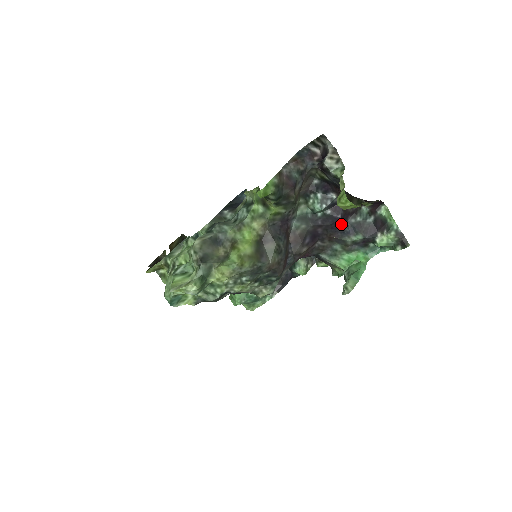
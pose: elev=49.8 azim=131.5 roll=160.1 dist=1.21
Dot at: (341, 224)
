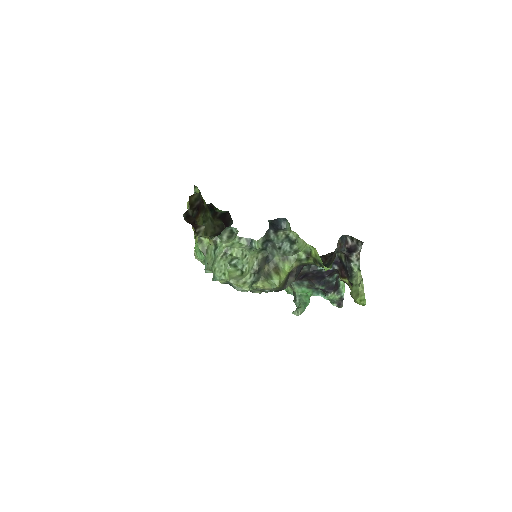
Dot at: (322, 278)
